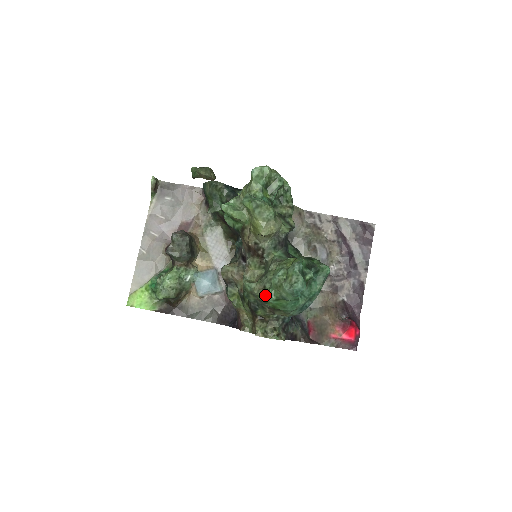
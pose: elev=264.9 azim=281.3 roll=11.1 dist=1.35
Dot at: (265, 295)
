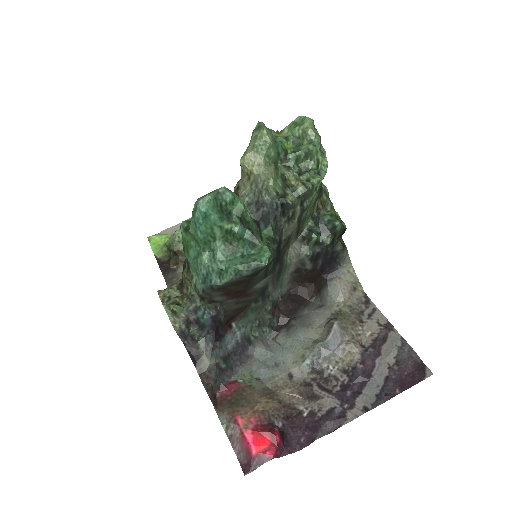
Dot at: occluded
